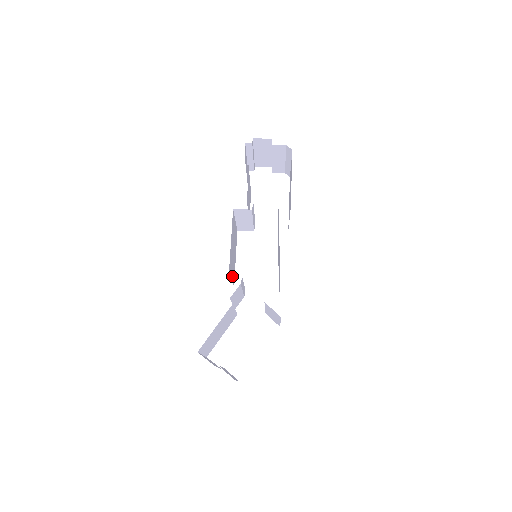
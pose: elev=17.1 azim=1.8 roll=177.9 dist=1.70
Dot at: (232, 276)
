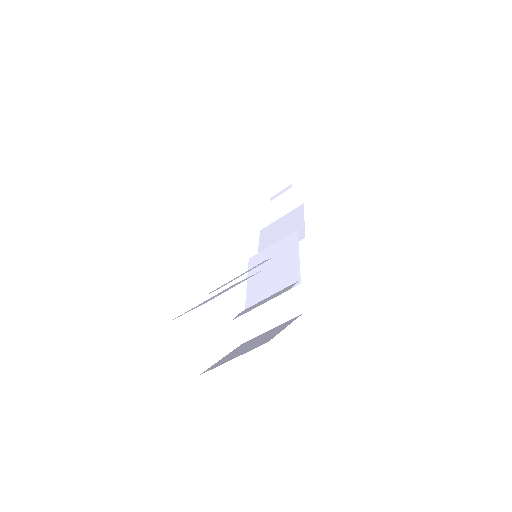
Dot at: occluded
